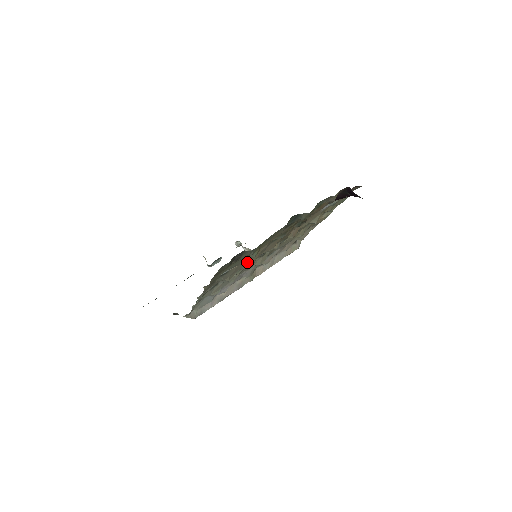
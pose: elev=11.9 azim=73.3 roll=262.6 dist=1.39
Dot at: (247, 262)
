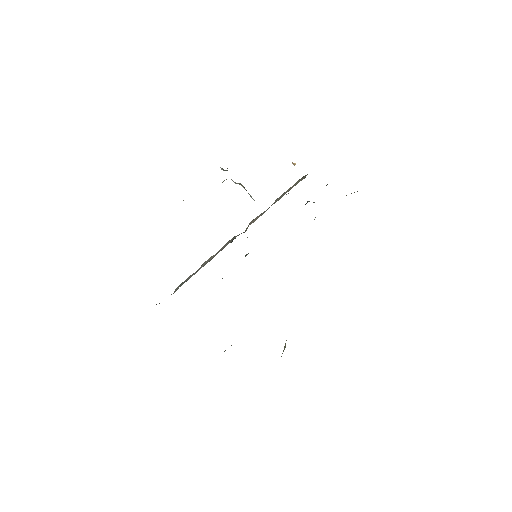
Dot at: occluded
